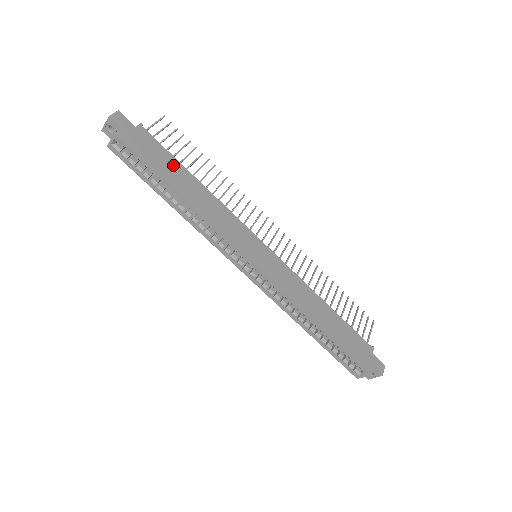
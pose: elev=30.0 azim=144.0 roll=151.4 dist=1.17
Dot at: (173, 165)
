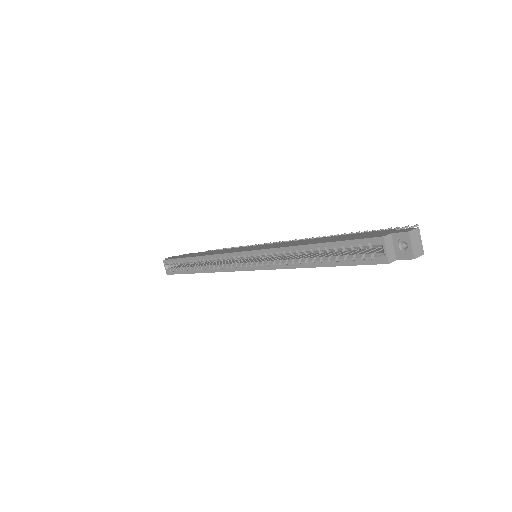
Dot at: occluded
